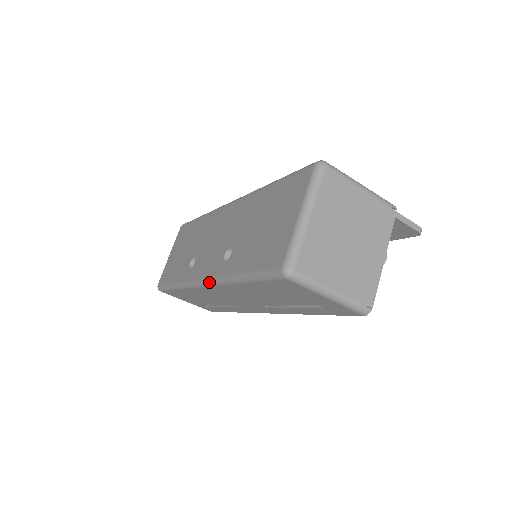
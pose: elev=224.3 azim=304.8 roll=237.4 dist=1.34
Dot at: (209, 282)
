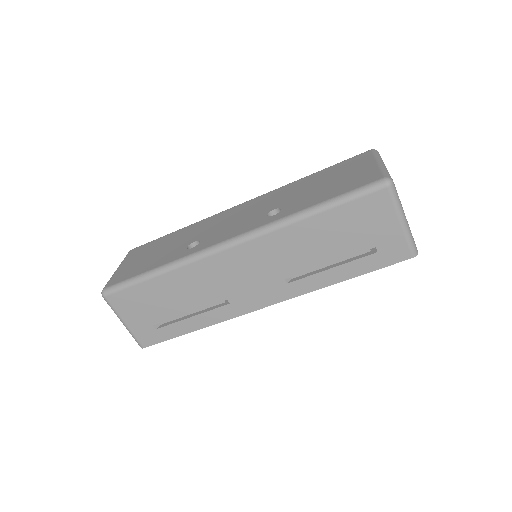
Dot at: (248, 235)
